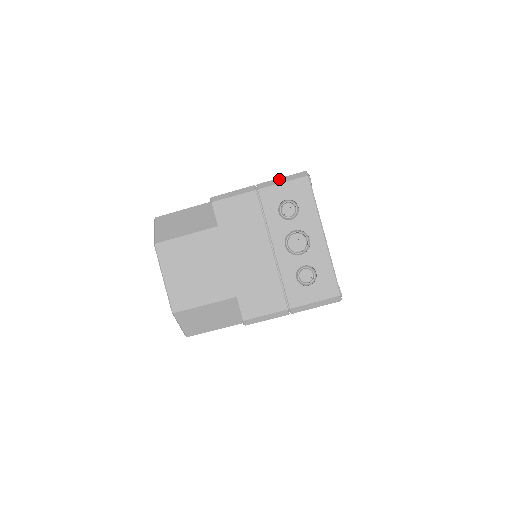
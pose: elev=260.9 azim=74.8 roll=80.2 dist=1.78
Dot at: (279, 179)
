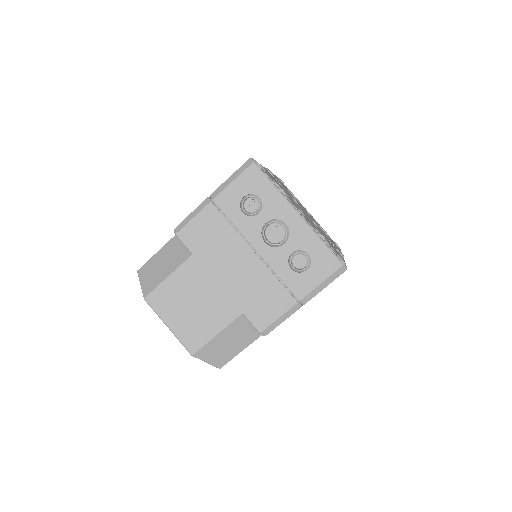
Dot at: (228, 179)
